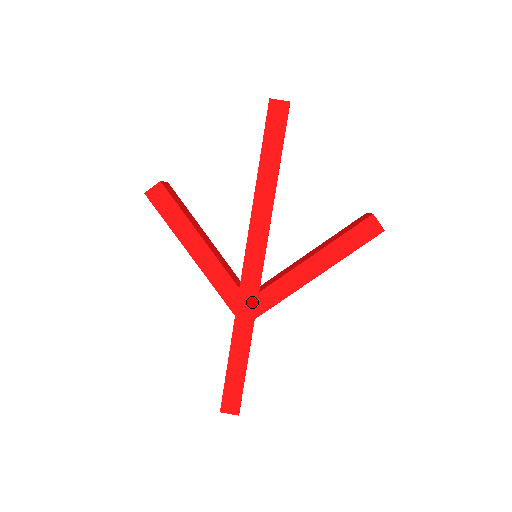
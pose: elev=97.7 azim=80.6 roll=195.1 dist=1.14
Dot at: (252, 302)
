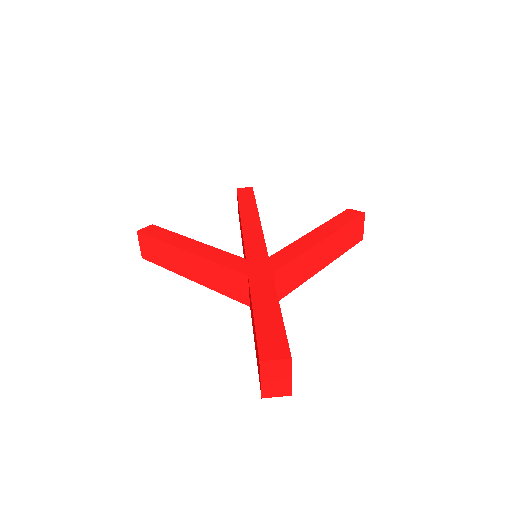
Dot at: (264, 264)
